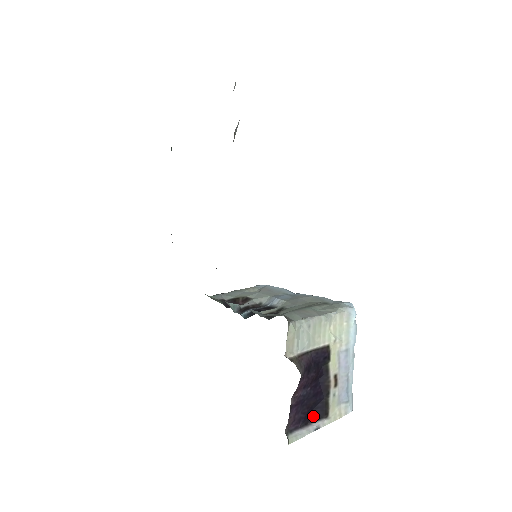
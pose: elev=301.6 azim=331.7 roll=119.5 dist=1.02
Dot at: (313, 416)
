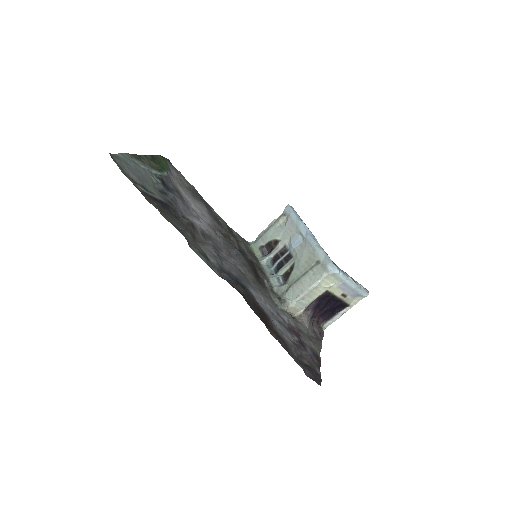
Dot at: (339, 309)
